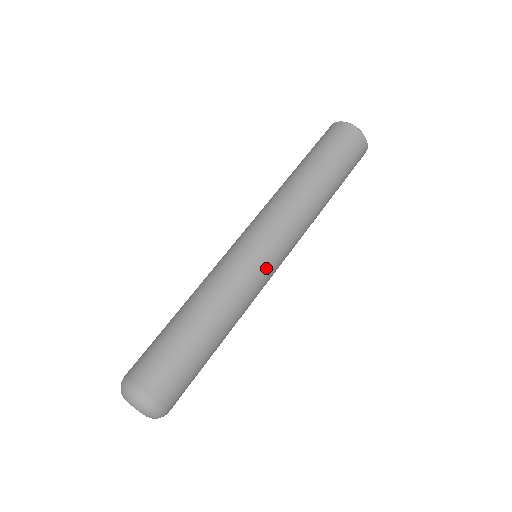
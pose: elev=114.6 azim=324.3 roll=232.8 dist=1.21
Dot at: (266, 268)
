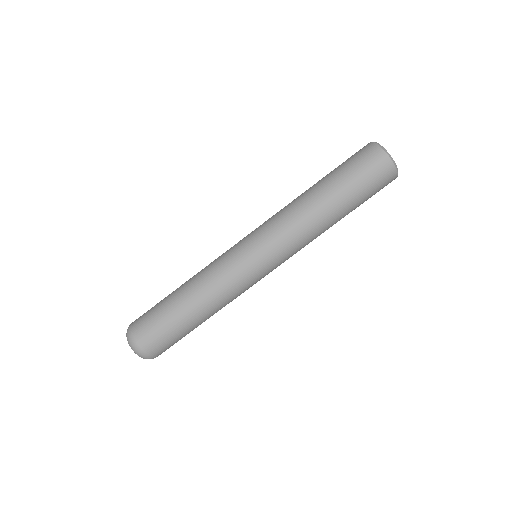
Dot at: (256, 274)
